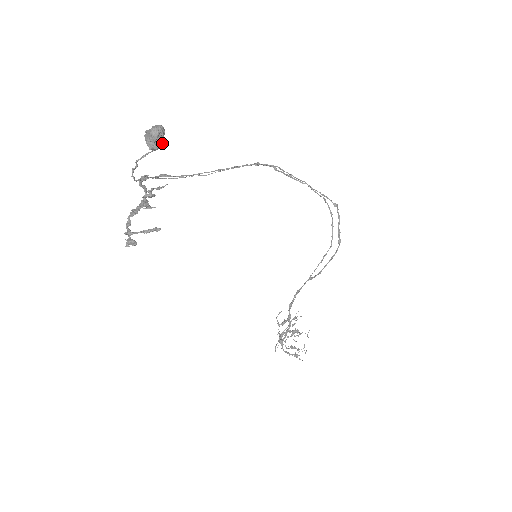
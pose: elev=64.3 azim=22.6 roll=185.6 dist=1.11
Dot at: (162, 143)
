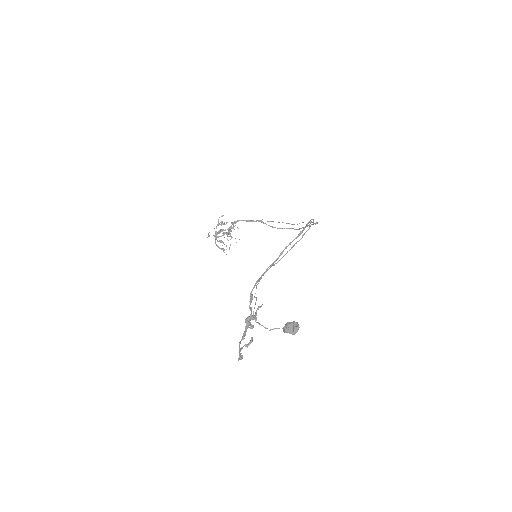
Dot at: occluded
